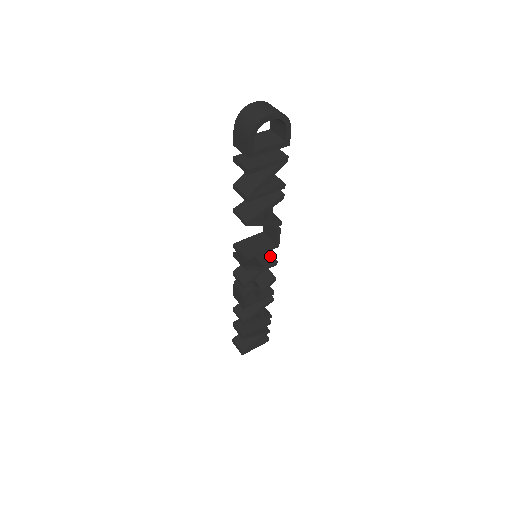
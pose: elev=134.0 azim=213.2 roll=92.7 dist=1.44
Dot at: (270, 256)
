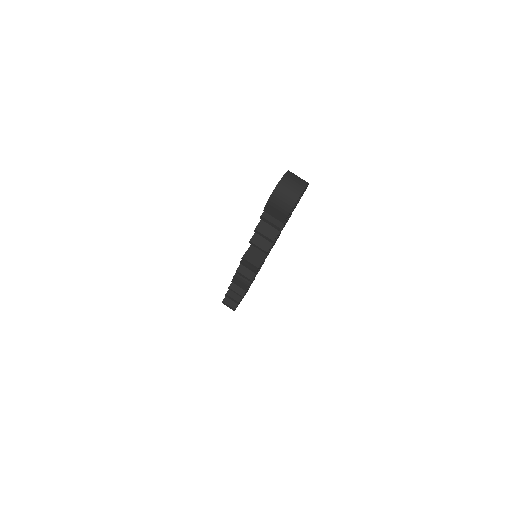
Dot at: occluded
